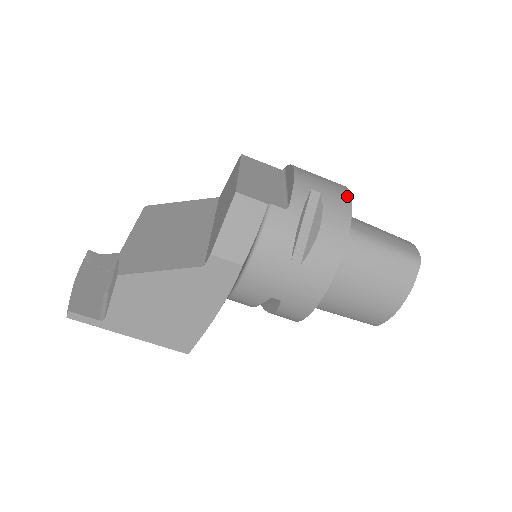
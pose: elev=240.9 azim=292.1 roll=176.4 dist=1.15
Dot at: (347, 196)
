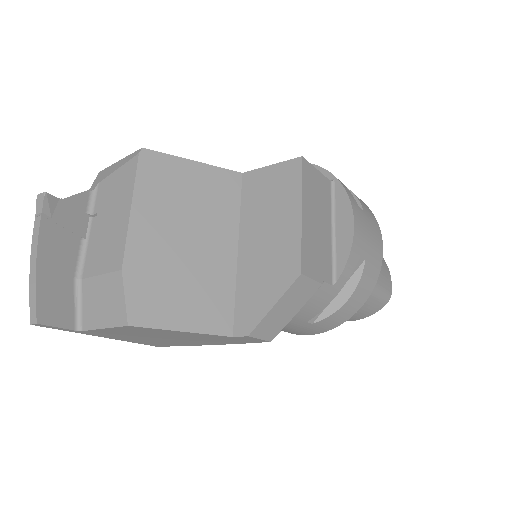
Dot at: (381, 256)
